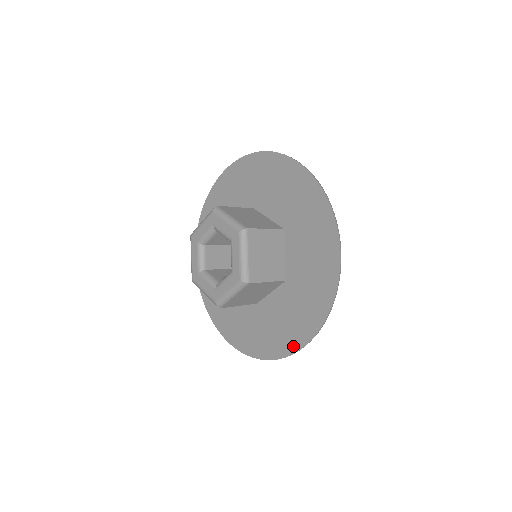
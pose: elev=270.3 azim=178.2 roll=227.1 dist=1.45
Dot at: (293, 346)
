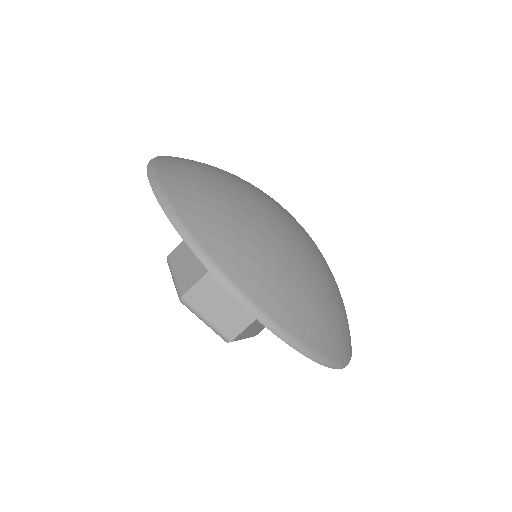
Dot at: occluded
